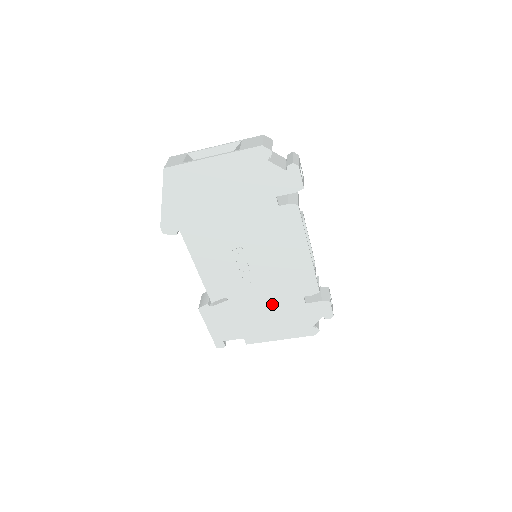
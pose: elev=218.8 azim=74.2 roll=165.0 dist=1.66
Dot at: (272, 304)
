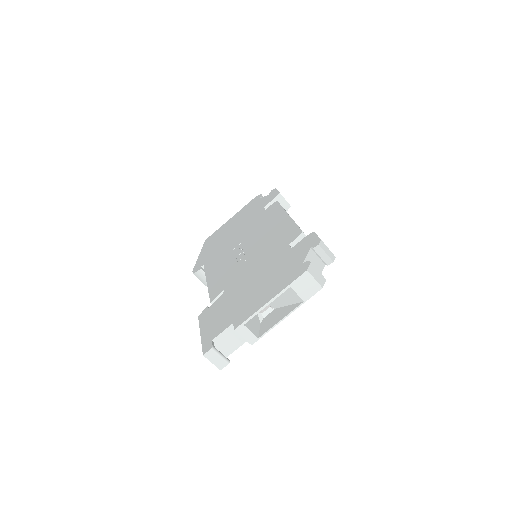
Dot at: (262, 270)
